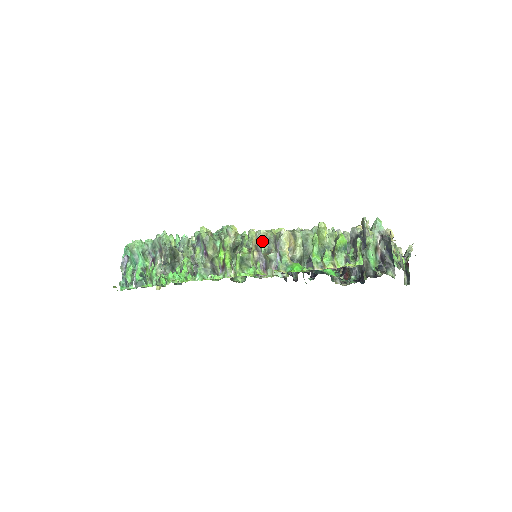
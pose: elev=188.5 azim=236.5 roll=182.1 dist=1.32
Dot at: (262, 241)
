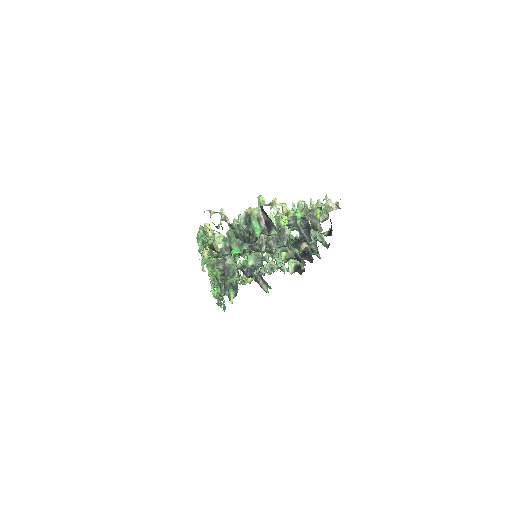
Dot at: occluded
